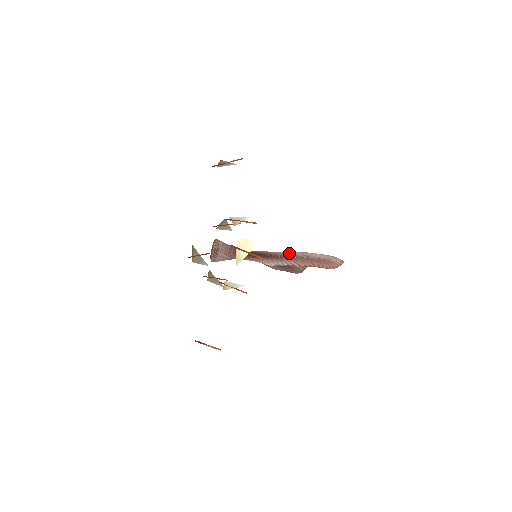
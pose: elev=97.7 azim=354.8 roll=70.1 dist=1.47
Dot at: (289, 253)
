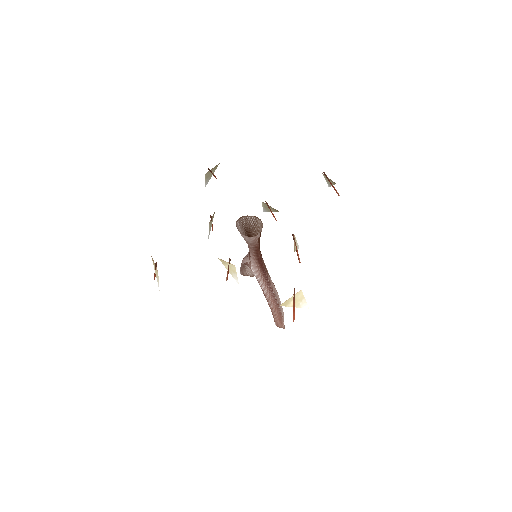
Dot at: occluded
